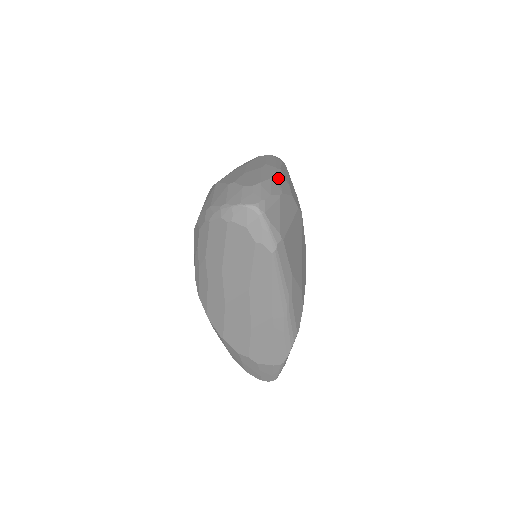
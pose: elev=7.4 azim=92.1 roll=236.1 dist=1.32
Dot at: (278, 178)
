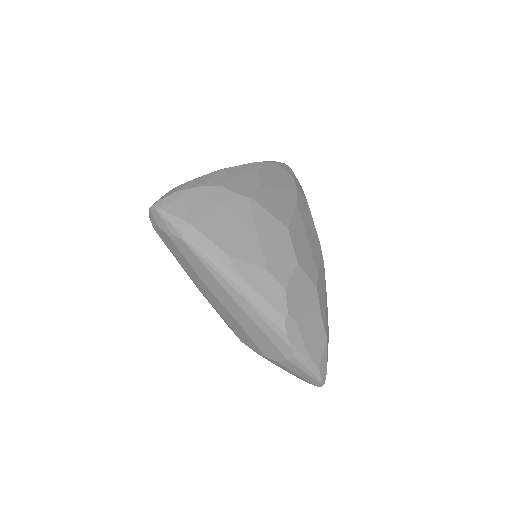
Dot at: (207, 177)
